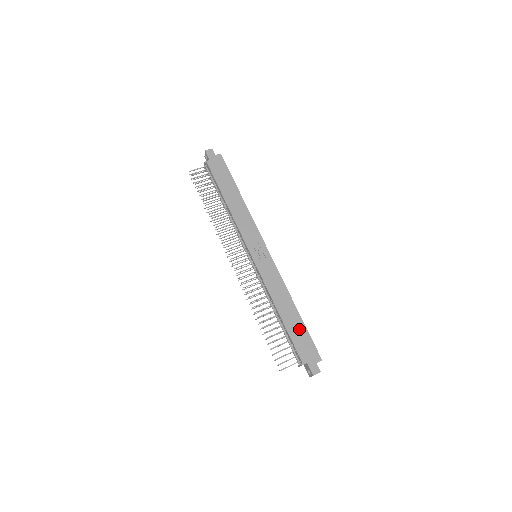
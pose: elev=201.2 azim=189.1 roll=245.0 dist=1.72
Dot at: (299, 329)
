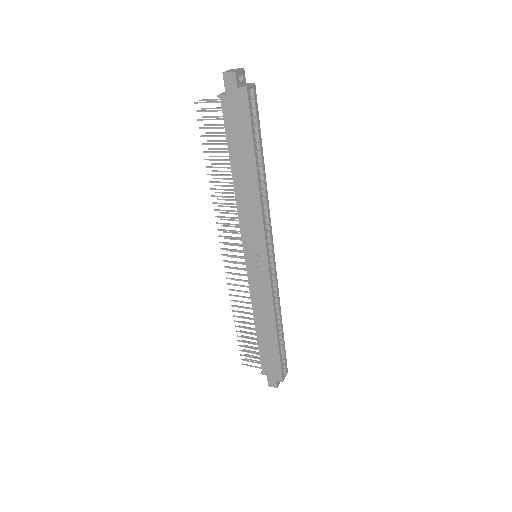
Dot at: (271, 350)
